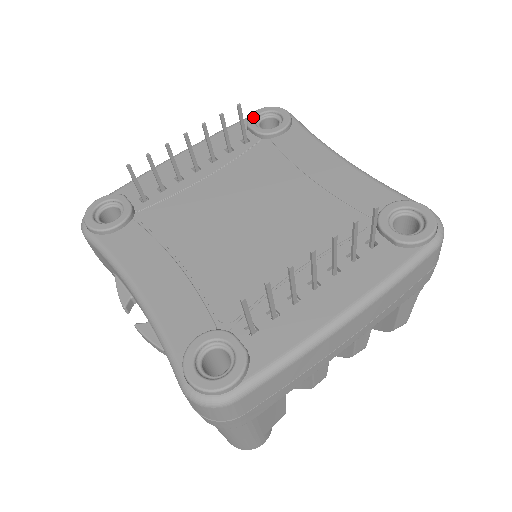
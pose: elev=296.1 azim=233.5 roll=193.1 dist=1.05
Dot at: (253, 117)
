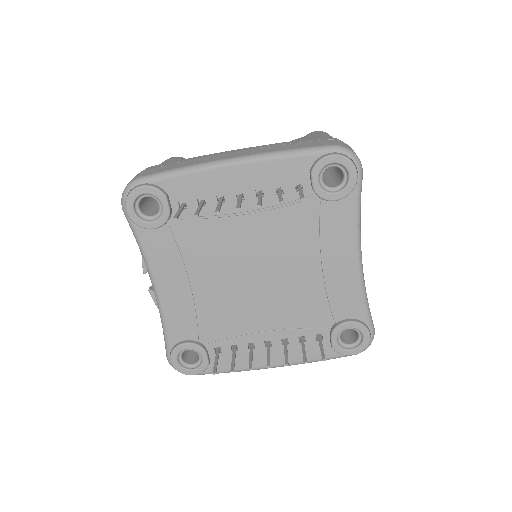
Dot at: (322, 165)
